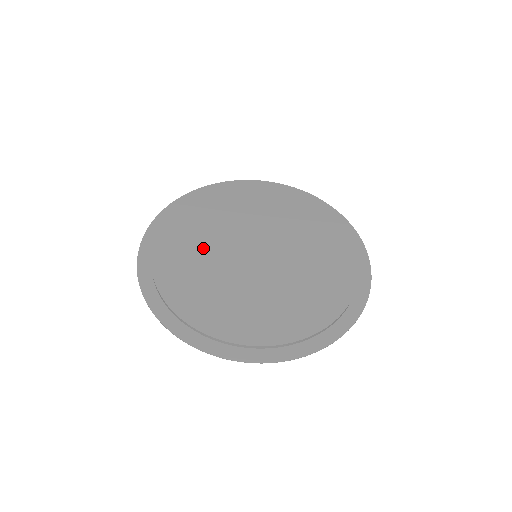
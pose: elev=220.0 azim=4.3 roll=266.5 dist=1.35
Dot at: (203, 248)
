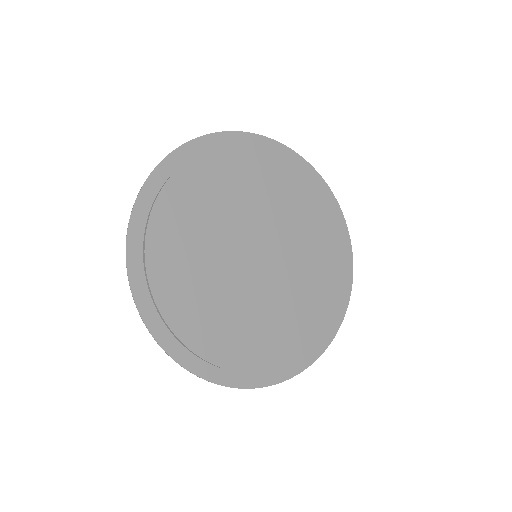
Dot at: (205, 268)
